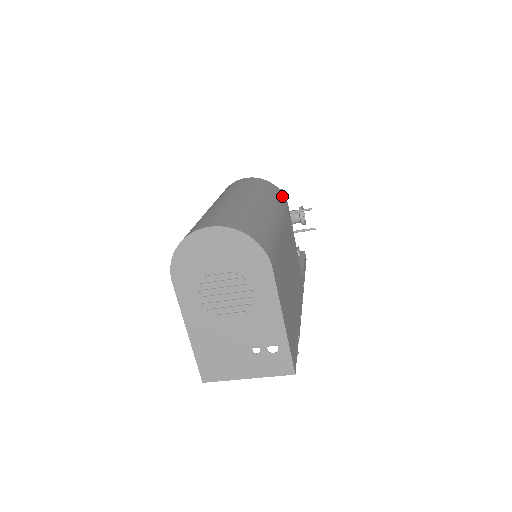
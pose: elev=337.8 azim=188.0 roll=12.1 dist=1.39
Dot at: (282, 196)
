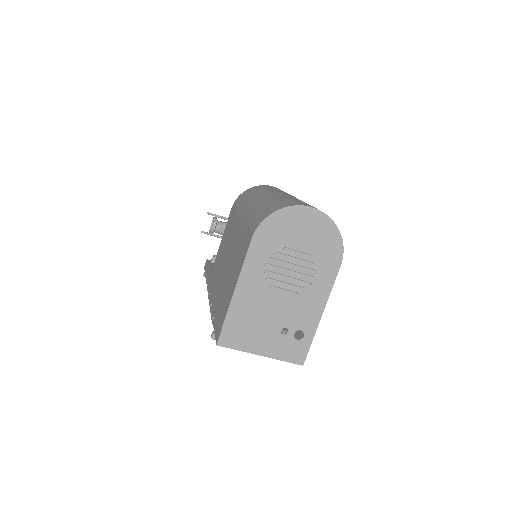
Dot at: occluded
